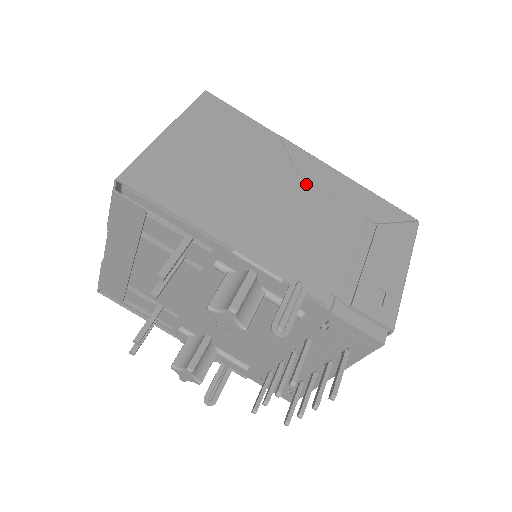
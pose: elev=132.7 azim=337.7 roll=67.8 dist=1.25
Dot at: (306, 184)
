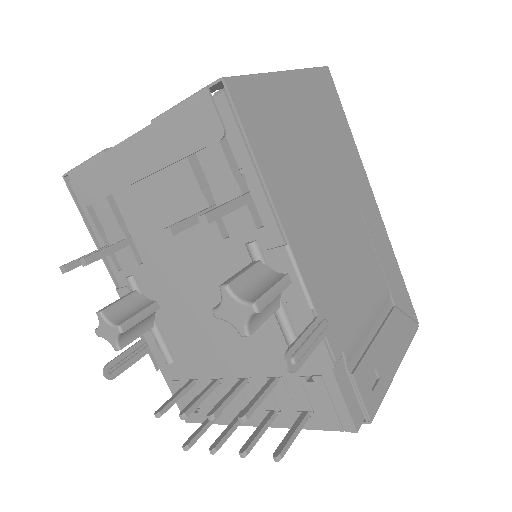
Dot at: (363, 225)
